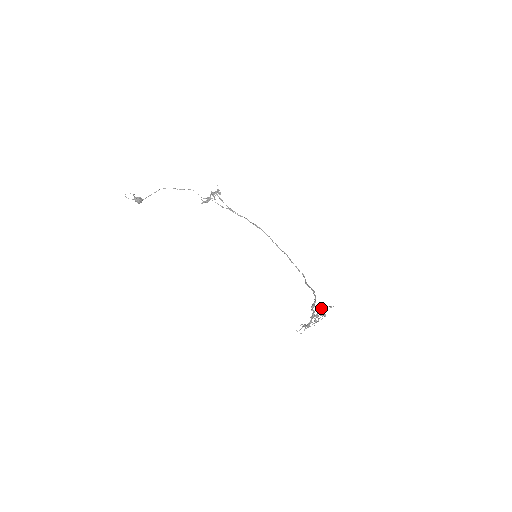
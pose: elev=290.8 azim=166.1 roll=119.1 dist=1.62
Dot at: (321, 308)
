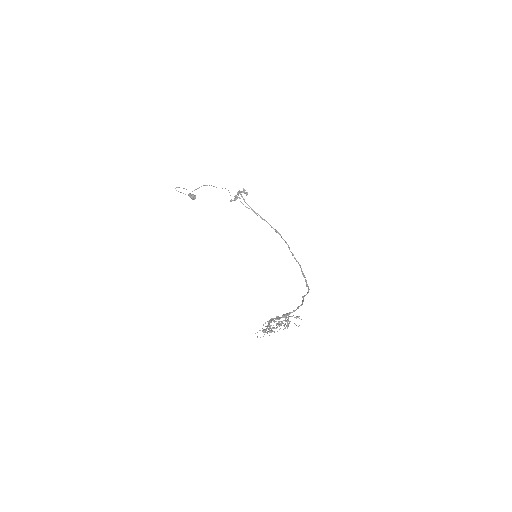
Dot at: occluded
